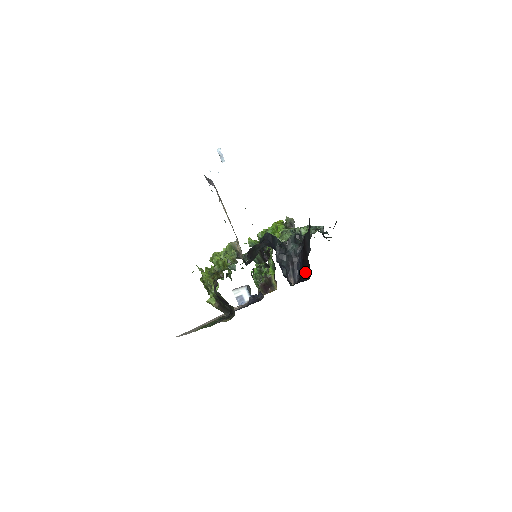
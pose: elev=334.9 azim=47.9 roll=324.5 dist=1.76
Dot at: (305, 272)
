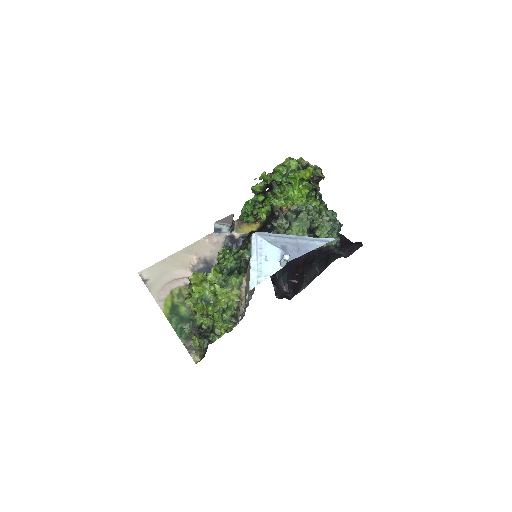
Dot at: occluded
